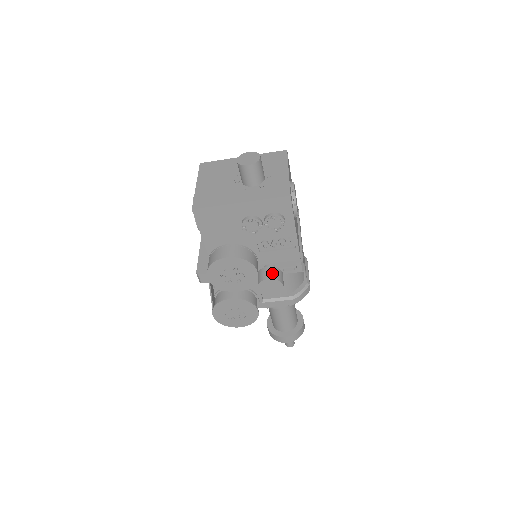
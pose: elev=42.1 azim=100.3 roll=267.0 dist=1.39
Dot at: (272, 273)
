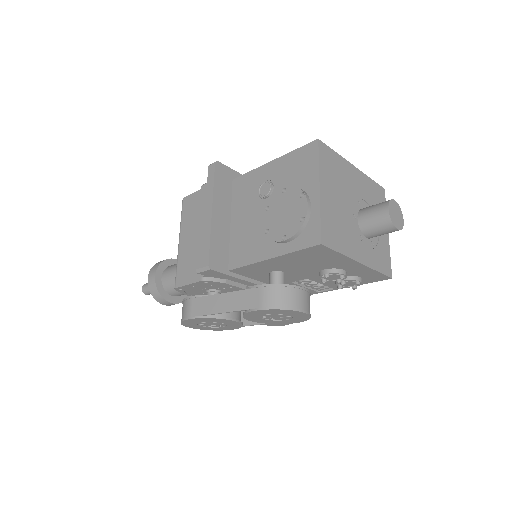
Dot at: occluded
